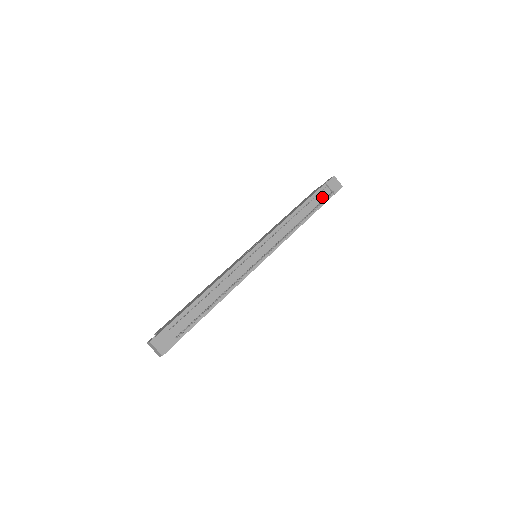
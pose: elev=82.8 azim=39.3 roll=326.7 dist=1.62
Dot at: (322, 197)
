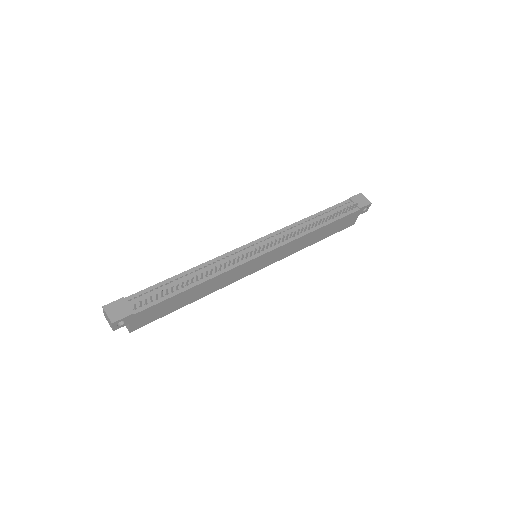
Dot at: occluded
